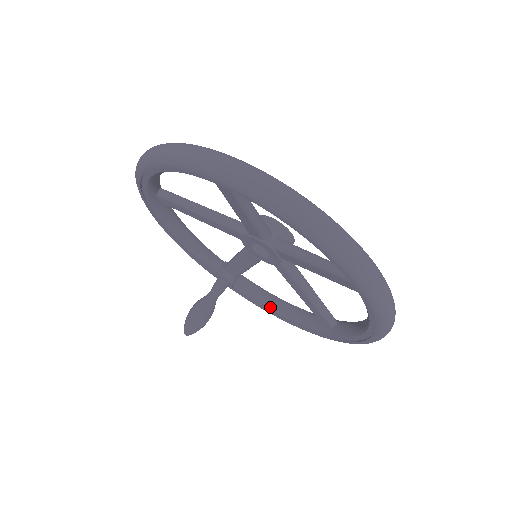
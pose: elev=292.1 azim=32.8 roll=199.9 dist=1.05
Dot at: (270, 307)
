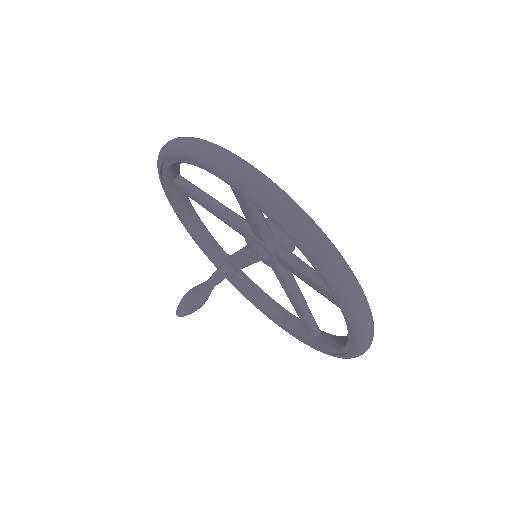
Dot at: (262, 305)
